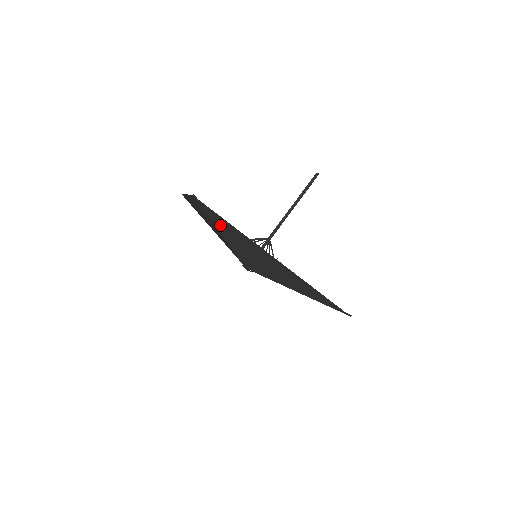
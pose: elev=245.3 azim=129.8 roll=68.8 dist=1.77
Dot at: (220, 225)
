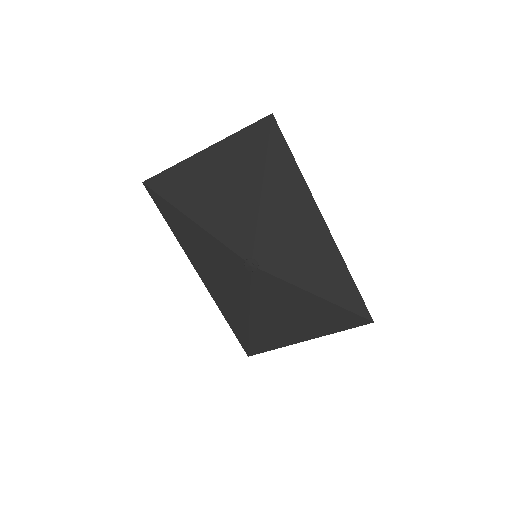
Dot at: (275, 170)
